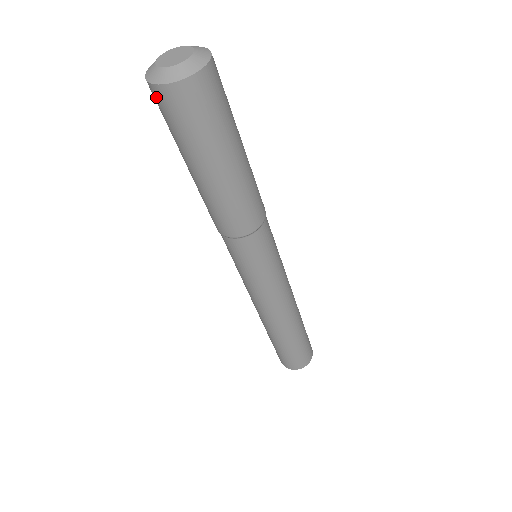
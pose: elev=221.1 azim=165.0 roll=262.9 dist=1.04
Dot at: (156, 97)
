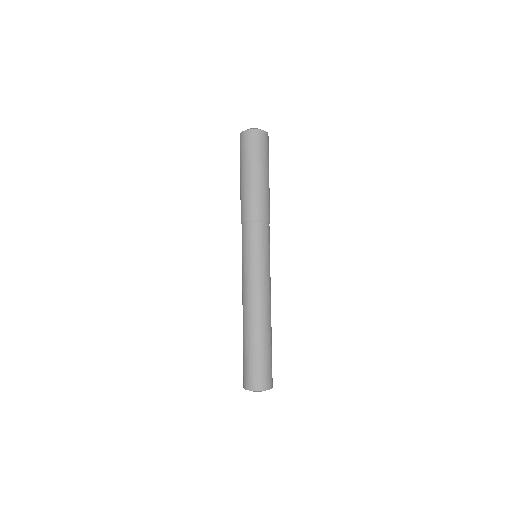
Dot at: (248, 136)
